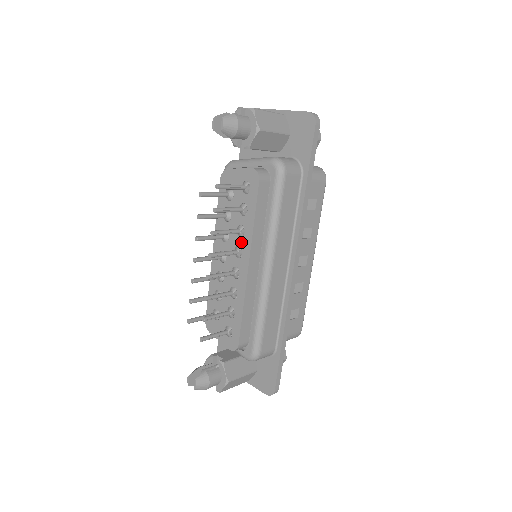
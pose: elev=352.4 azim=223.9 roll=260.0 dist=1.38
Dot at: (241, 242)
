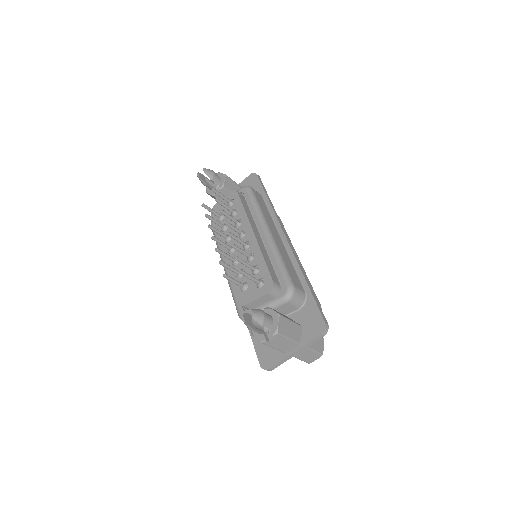
Dot at: (241, 227)
